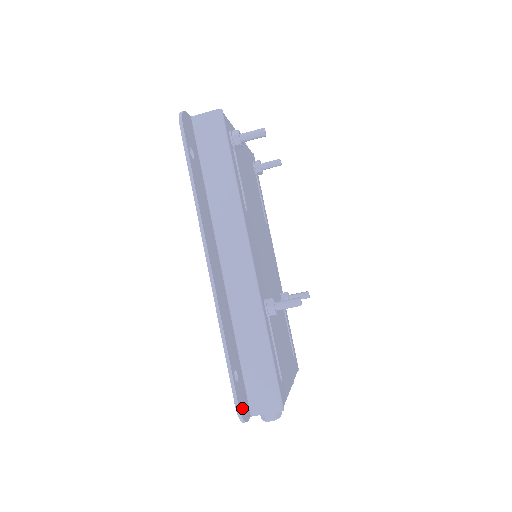
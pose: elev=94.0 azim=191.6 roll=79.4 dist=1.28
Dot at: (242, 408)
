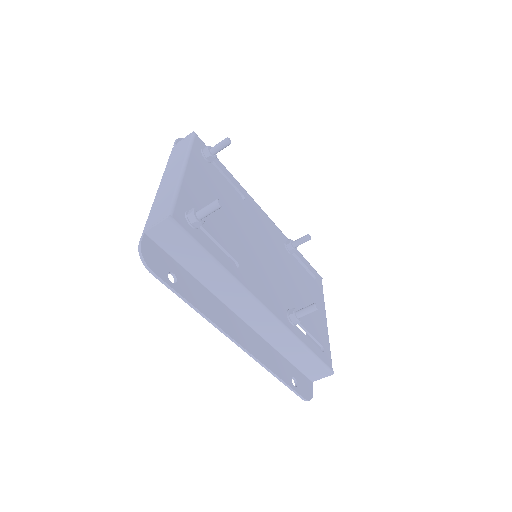
Dot at: (307, 394)
